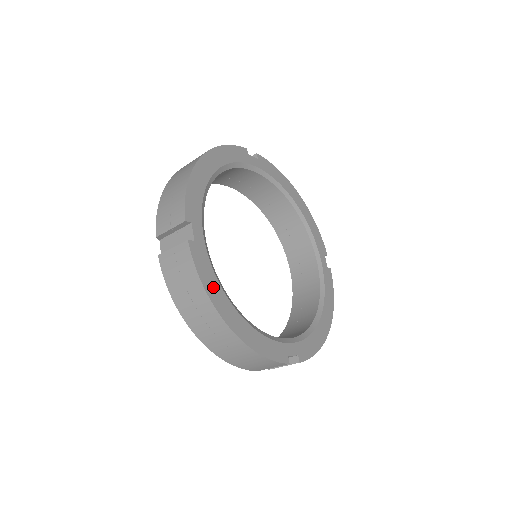
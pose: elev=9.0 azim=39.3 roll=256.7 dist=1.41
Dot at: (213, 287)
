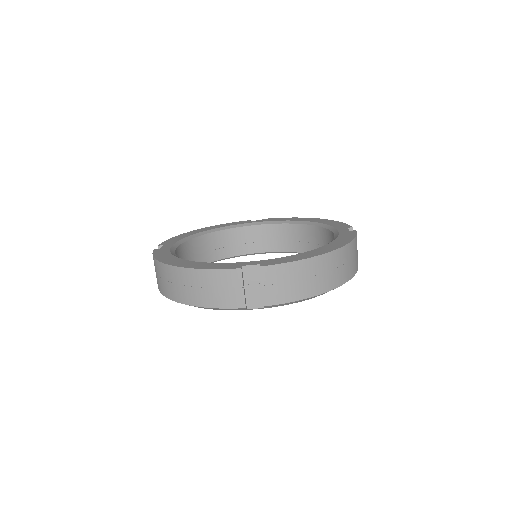
Dot at: (165, 257)
